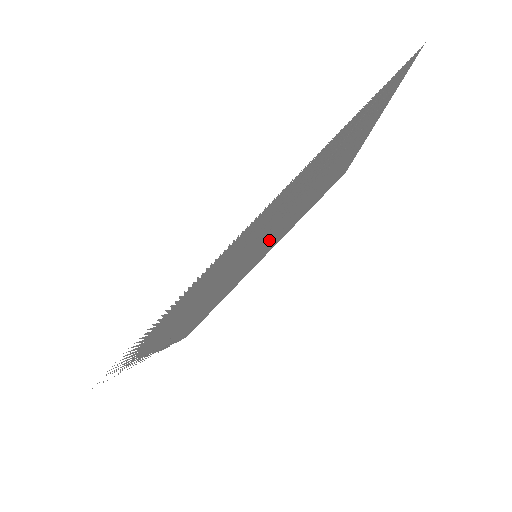
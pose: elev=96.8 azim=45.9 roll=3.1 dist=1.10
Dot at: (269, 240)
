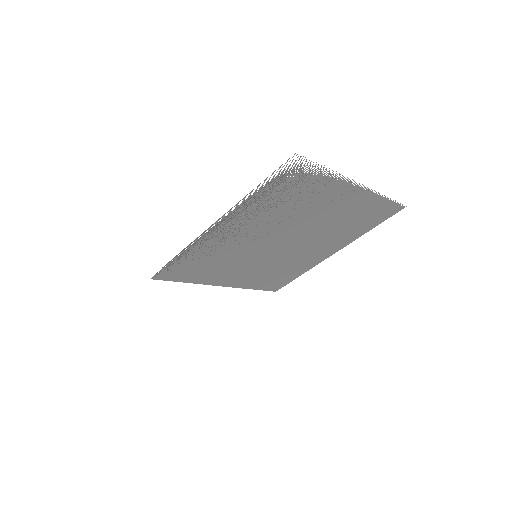
Dot at: (272, 252)
